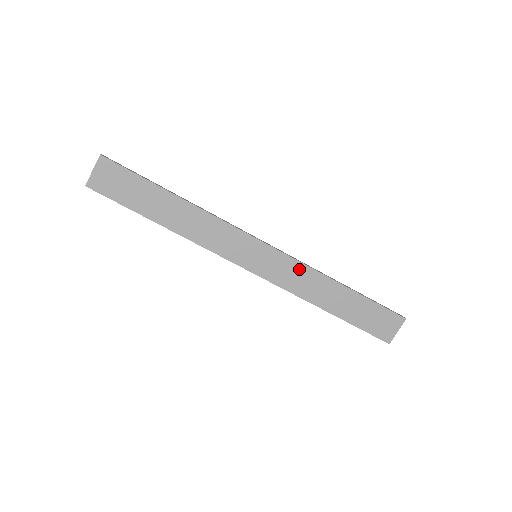
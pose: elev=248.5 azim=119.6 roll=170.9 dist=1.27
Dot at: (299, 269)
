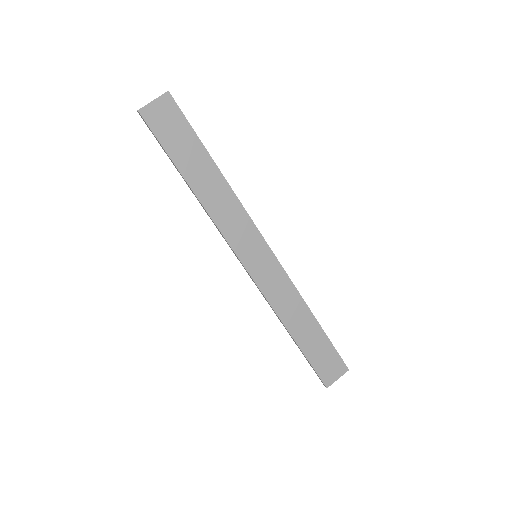
Dot at: (286, 285)
